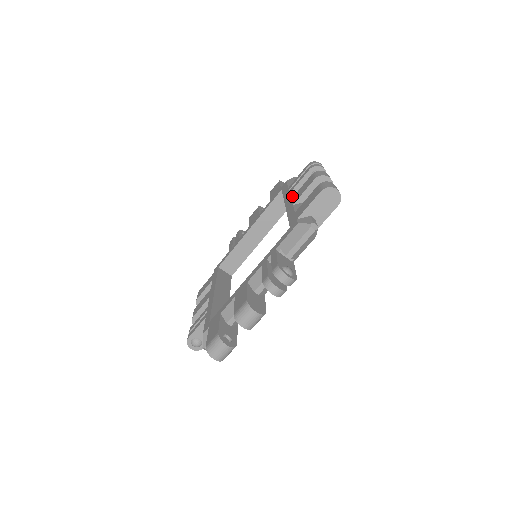
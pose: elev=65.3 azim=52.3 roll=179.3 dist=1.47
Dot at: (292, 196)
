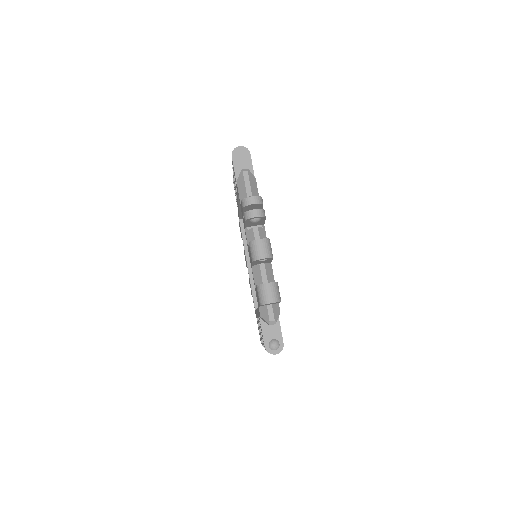
Dot at: occluded
